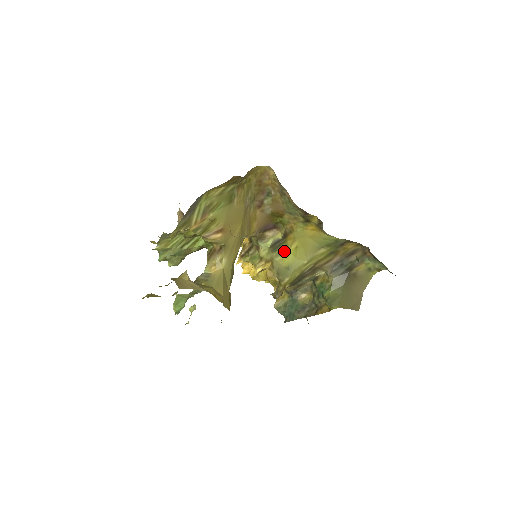
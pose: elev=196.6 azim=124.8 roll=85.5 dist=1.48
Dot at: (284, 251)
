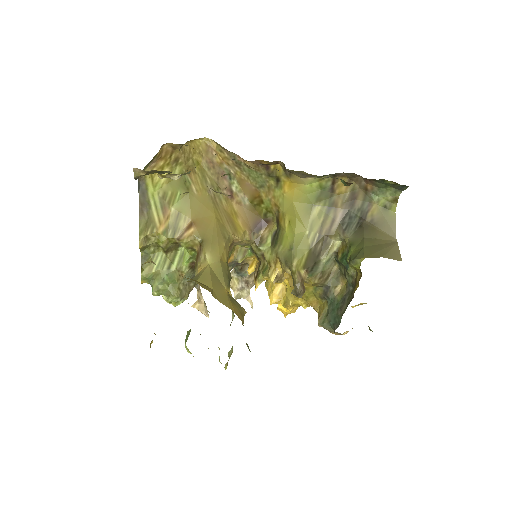
Dot at: (282, 236)
